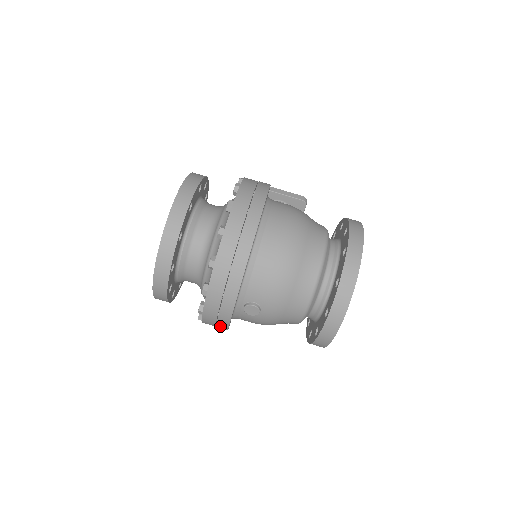
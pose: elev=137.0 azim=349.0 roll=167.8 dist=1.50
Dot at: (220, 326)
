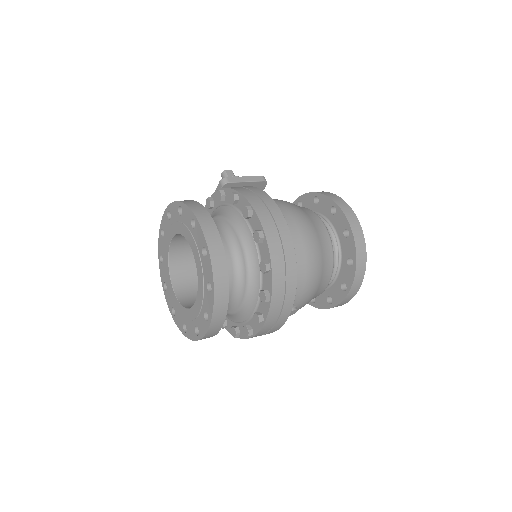
Dot at: occluded
